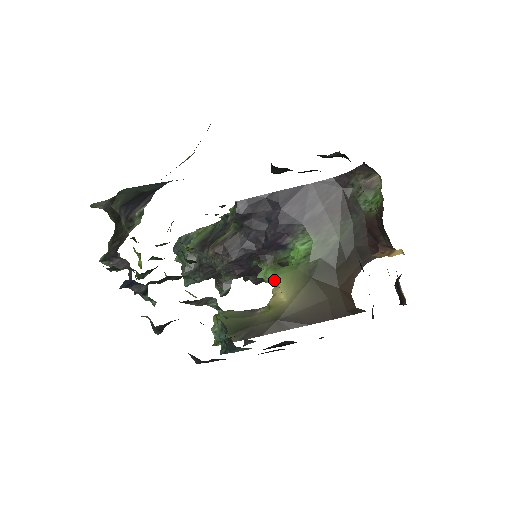
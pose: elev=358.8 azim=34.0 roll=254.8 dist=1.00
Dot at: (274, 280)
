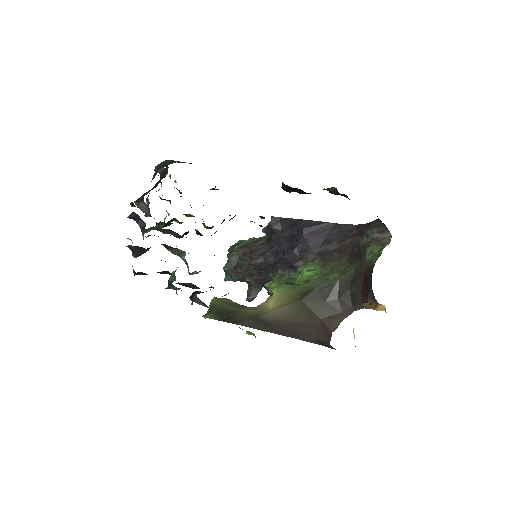
Dot at: occluded
